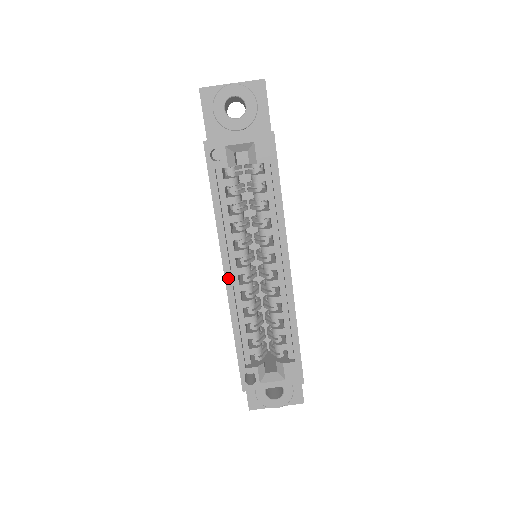
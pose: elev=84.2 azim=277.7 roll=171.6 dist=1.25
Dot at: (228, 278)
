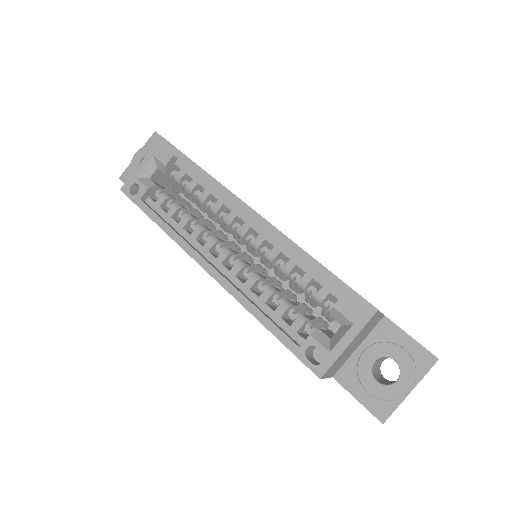
Dot at: (210, 270)
